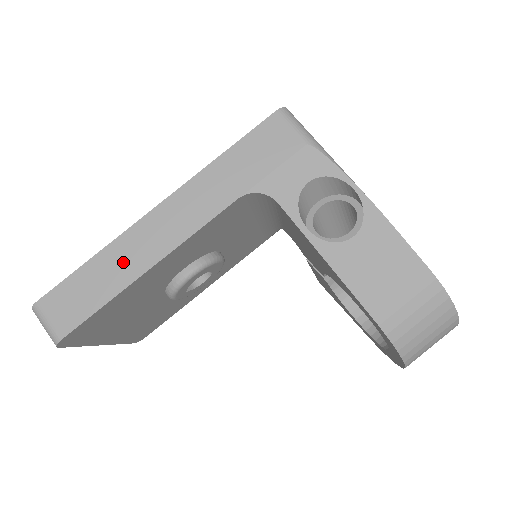
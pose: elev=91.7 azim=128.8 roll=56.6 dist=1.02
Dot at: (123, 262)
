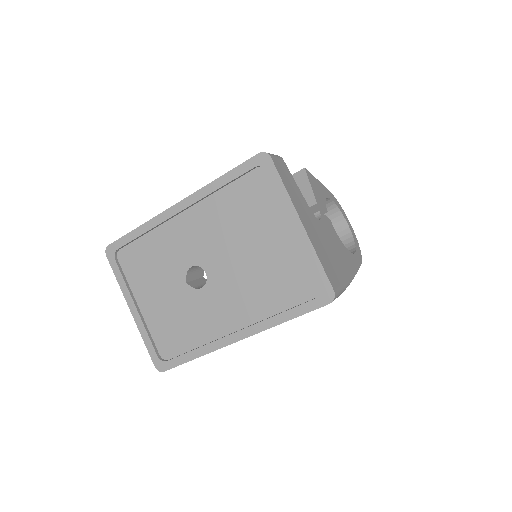
Dot at: occluded
